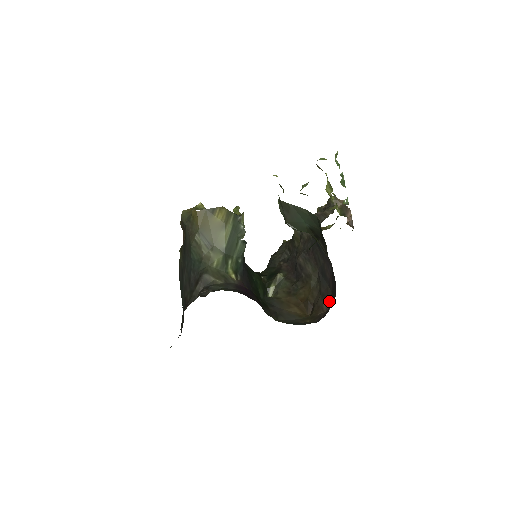
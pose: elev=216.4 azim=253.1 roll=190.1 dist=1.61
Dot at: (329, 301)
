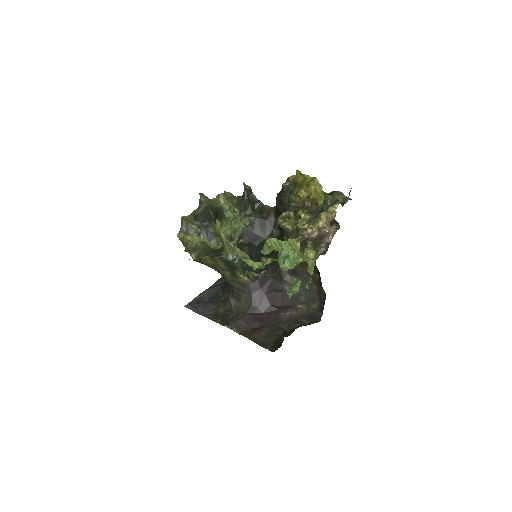
Dot at: occluded
